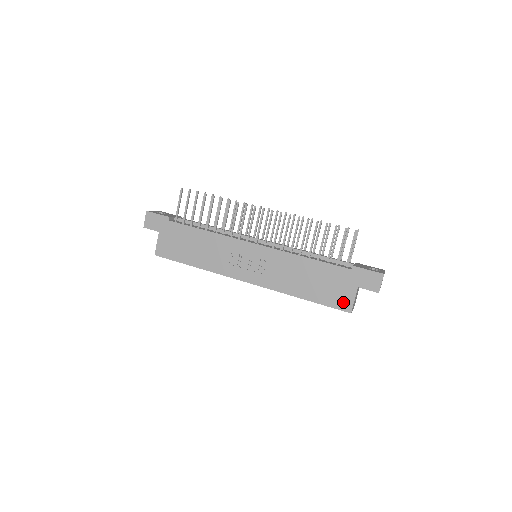
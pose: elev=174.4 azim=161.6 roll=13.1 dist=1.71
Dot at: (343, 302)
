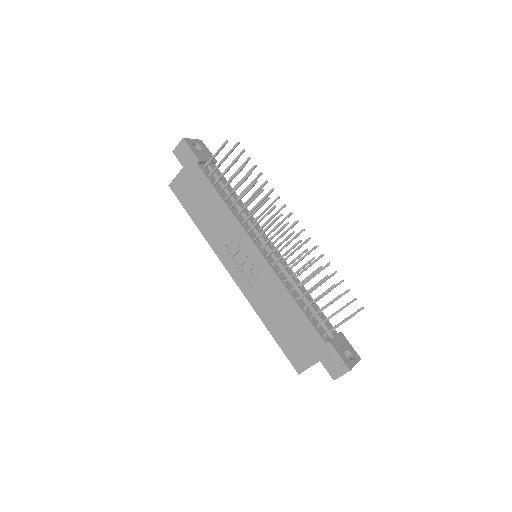
Dot at: (299, 361)
